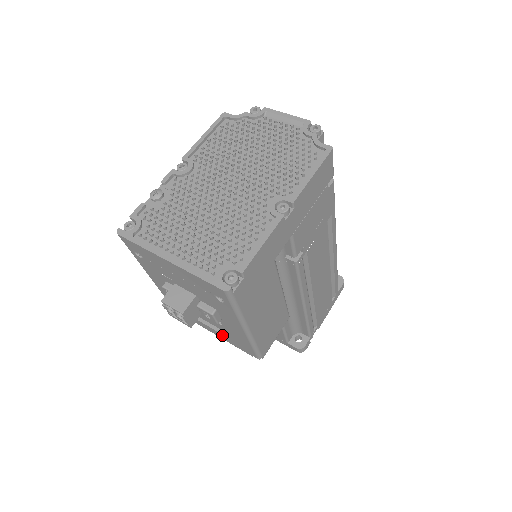
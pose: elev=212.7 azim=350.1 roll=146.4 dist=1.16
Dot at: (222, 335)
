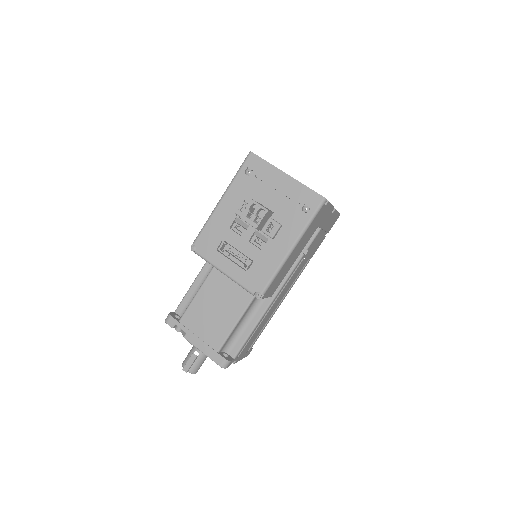
Dot at: (242, 266)
